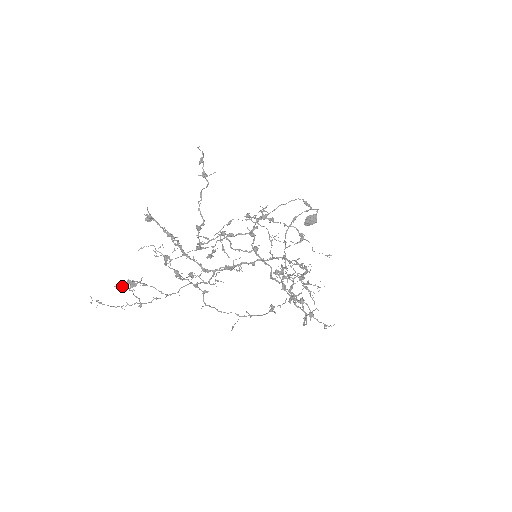
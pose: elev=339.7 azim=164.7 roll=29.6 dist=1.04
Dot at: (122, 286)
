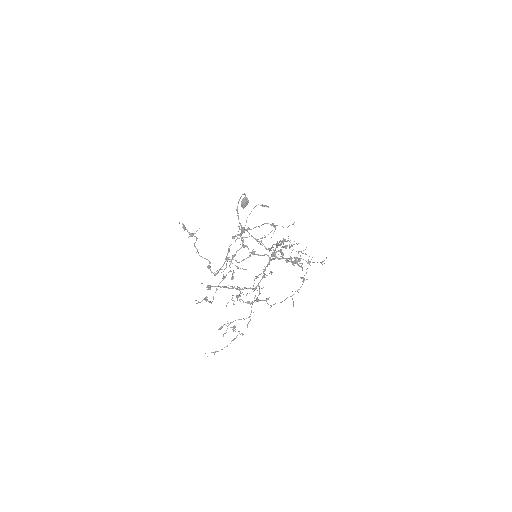
Dot at: (225, 333)
